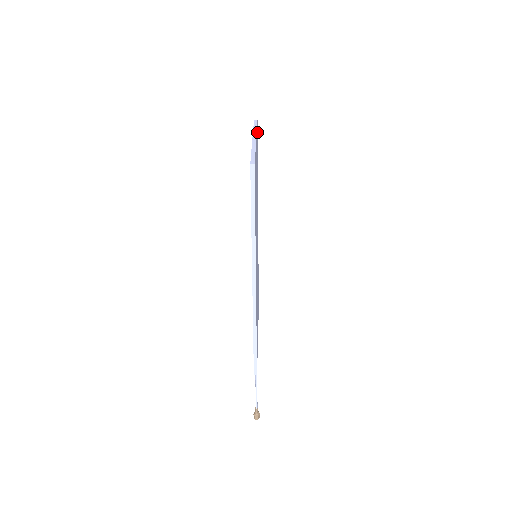
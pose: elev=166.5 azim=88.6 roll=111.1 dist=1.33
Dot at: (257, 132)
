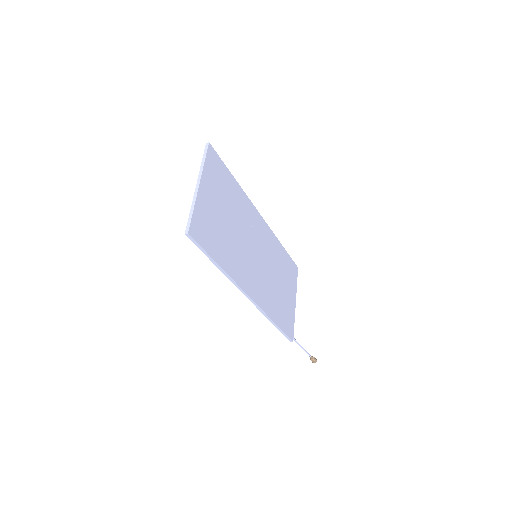
Dot at: (213, 152)
